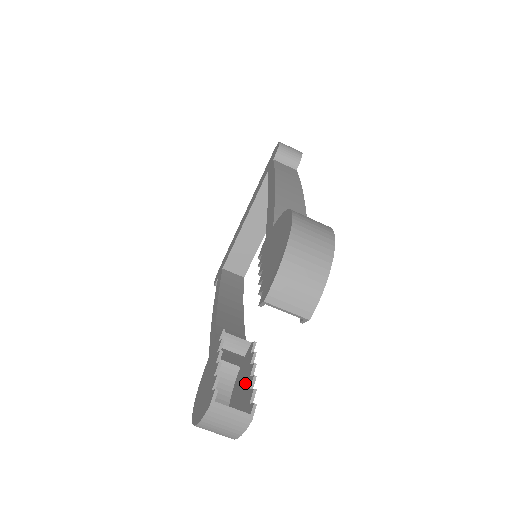
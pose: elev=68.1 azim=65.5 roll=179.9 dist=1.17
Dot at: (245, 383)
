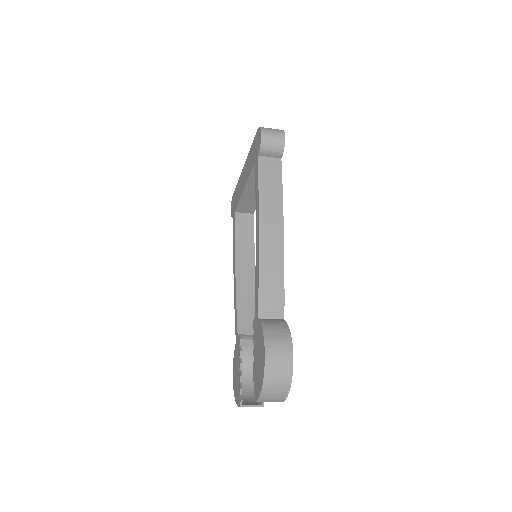
Dot at: occluded
